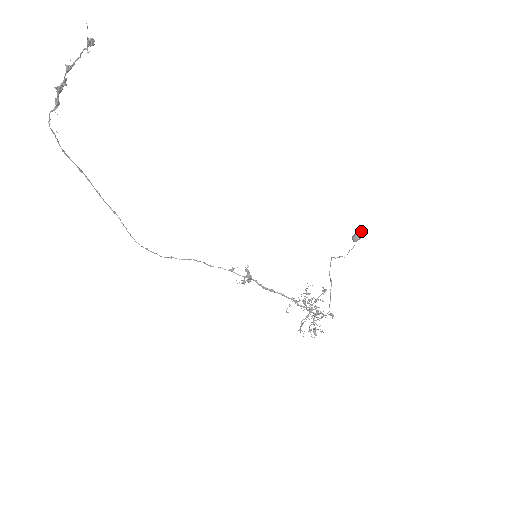
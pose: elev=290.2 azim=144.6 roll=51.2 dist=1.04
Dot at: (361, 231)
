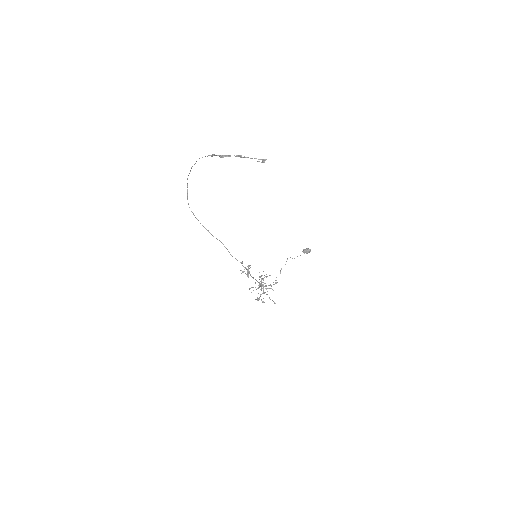
Dot at: (310, 251)
